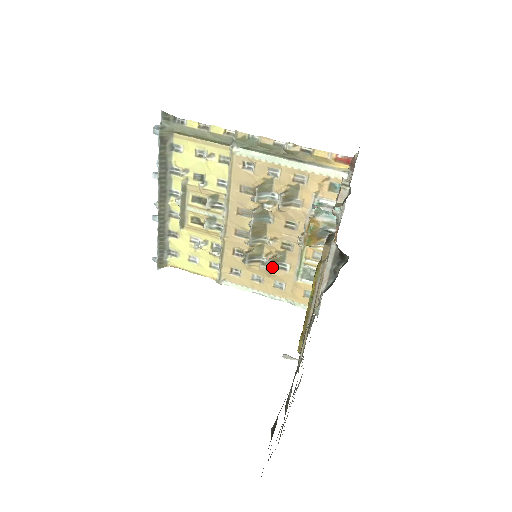
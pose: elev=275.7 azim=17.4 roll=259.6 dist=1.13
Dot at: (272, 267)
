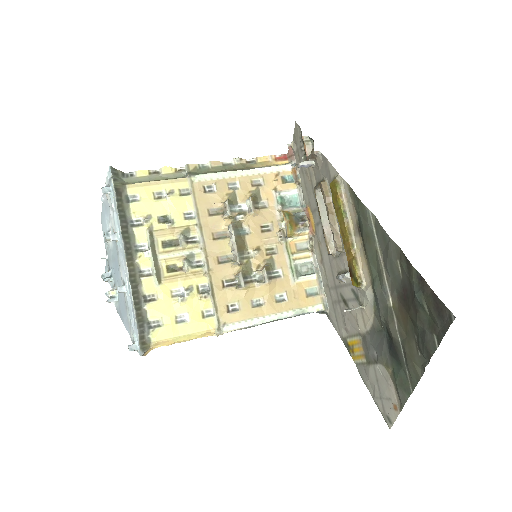
Dot at: (268, 277)
